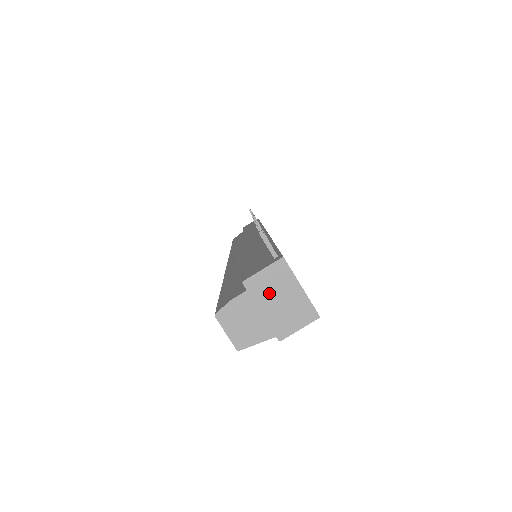
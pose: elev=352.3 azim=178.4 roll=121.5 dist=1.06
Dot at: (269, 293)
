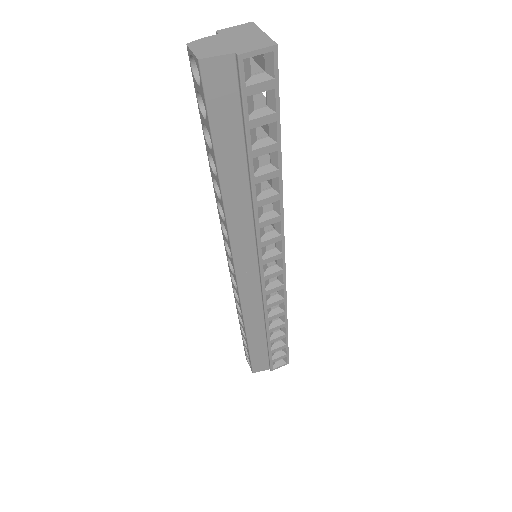
Dot at: (236, 35)
